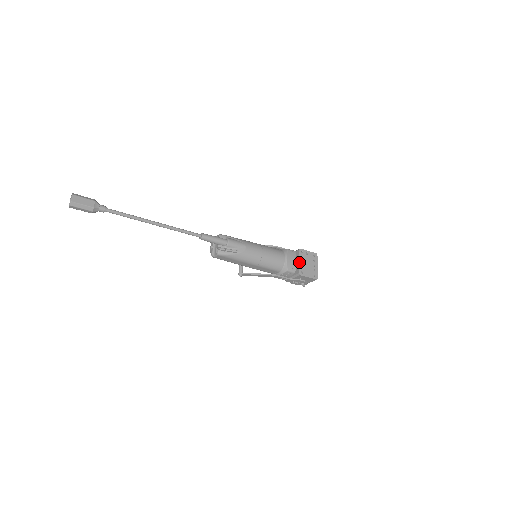
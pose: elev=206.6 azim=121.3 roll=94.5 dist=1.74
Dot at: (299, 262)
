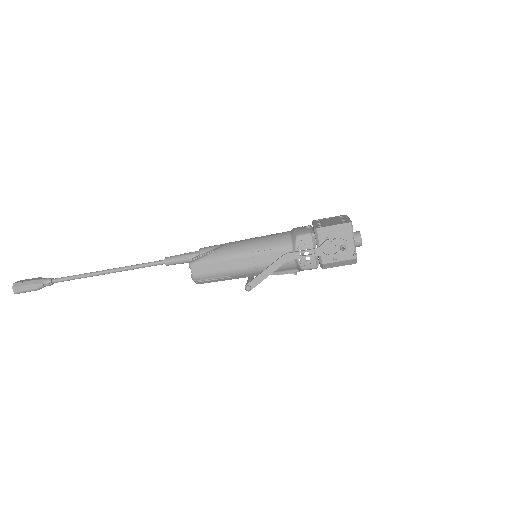
Dot at: (313, 225)
